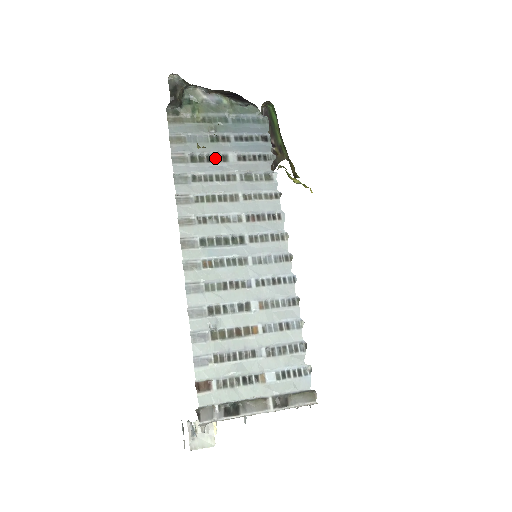
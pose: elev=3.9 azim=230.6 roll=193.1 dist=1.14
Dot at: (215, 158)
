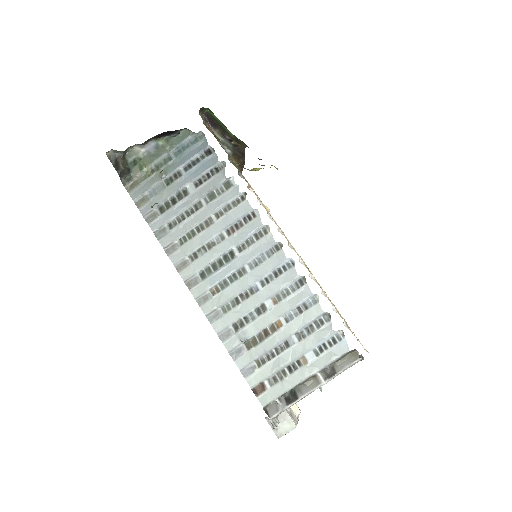
Dot at: (178, 197)
